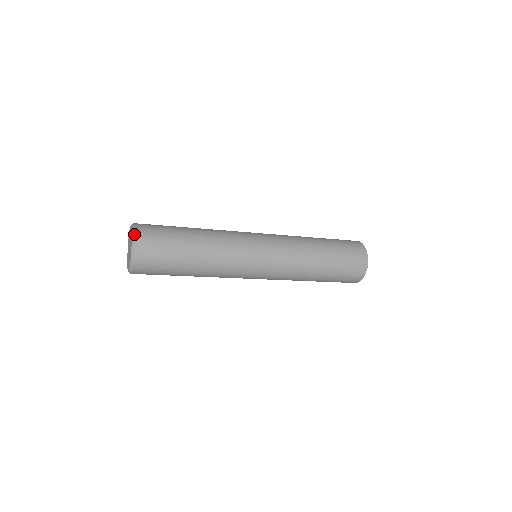
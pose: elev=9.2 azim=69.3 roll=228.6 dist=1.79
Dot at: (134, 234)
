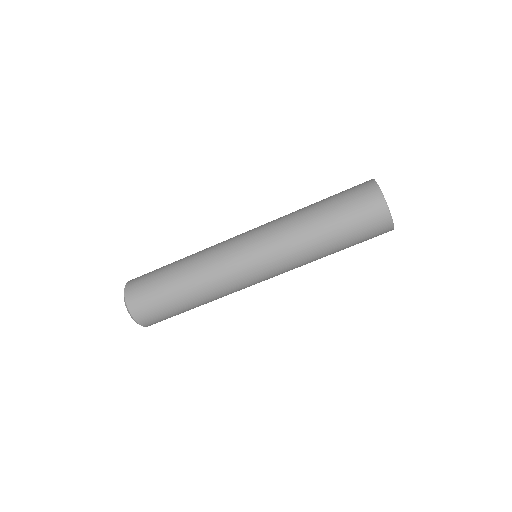
Dot at: occluded
